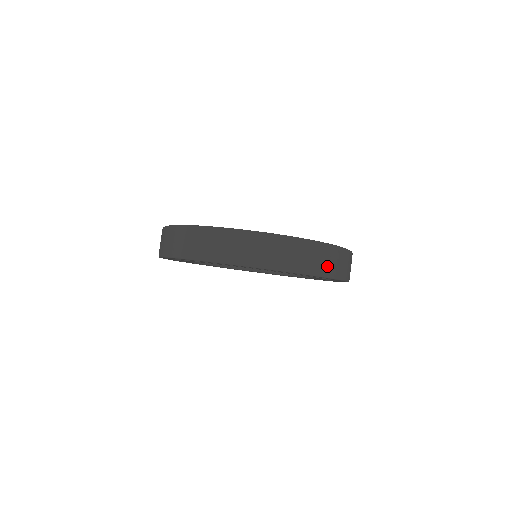
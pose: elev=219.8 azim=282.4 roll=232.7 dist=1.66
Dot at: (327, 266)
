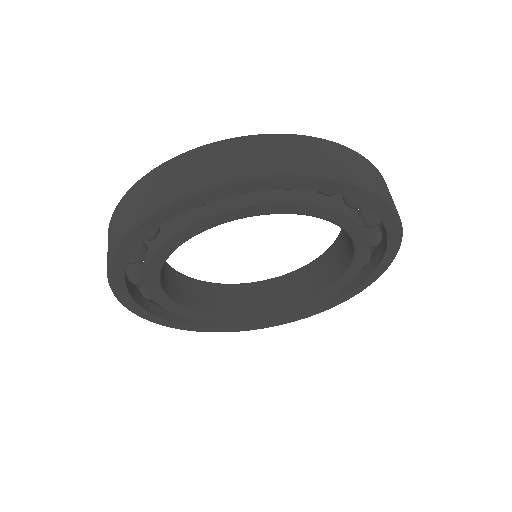
Dot at: occluded
